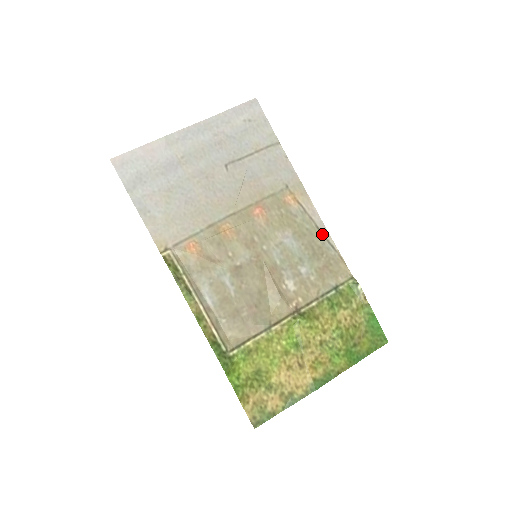
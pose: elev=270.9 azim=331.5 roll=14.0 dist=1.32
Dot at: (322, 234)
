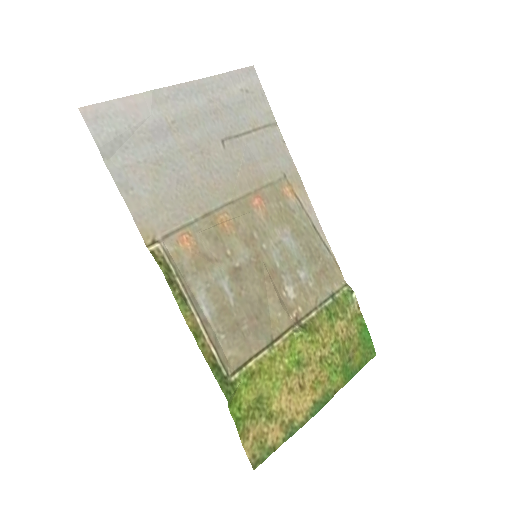
Dot at: (318, 234)
